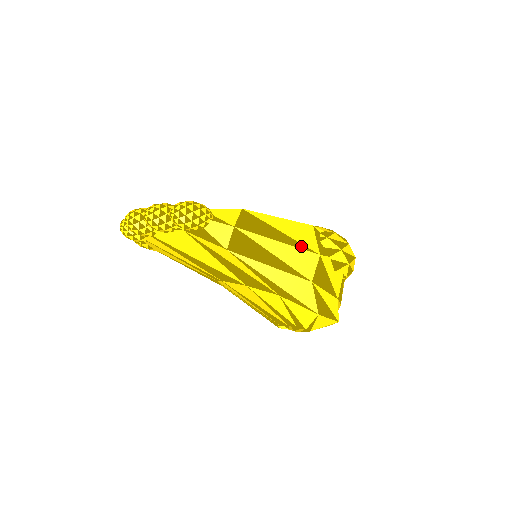
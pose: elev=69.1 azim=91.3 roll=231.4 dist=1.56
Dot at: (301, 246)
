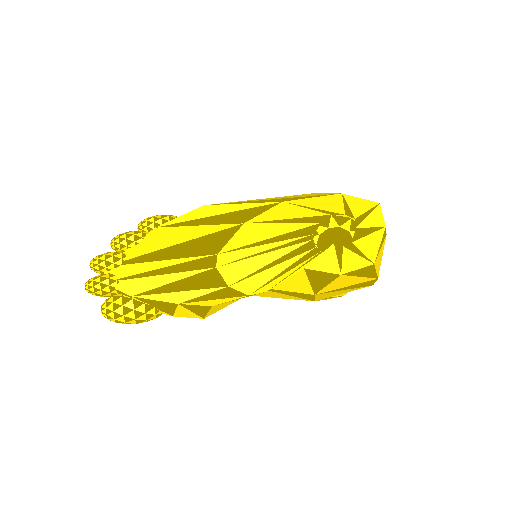
Dot at: occluded
